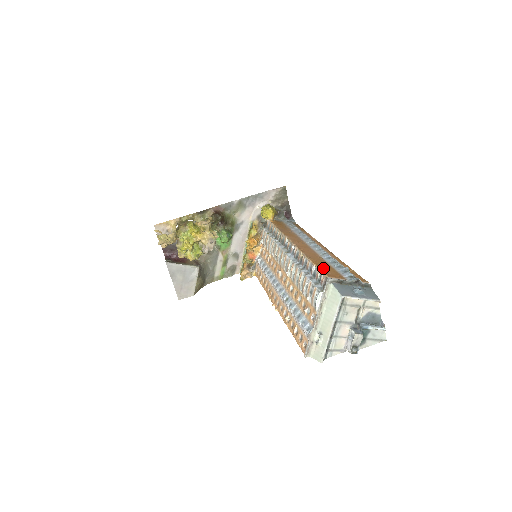
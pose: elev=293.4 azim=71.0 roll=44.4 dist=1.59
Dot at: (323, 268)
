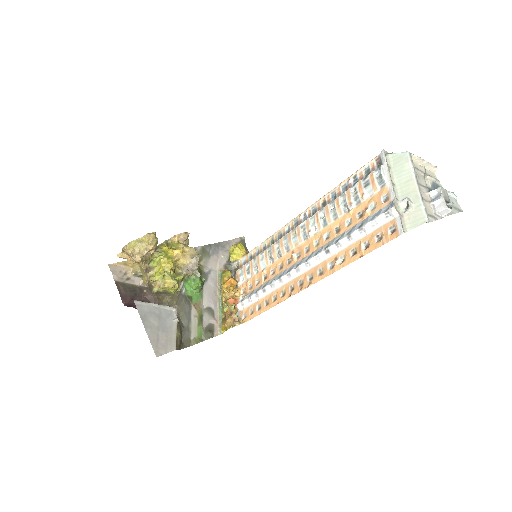
Dot at: occluded
